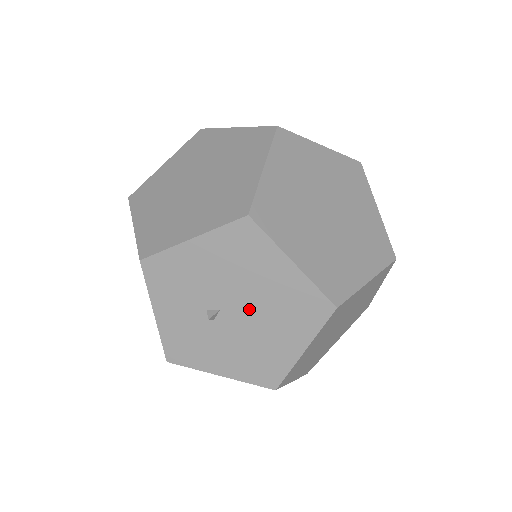
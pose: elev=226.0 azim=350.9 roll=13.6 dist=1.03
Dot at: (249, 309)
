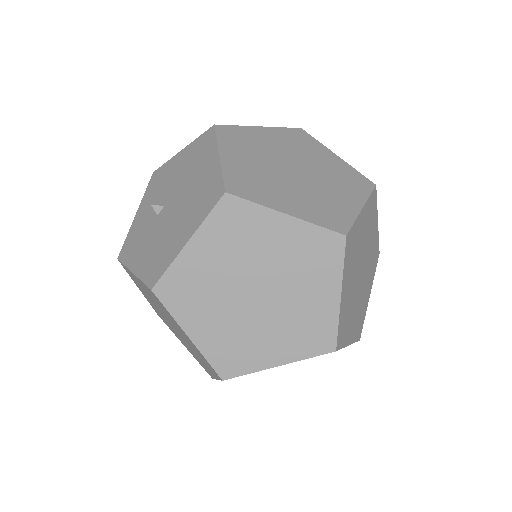
Dot at: (179, 202)
